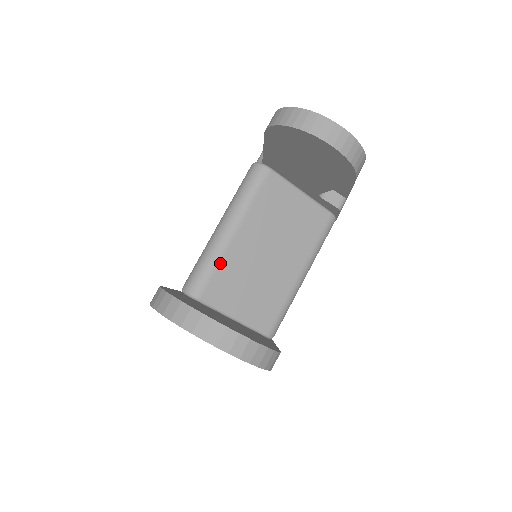
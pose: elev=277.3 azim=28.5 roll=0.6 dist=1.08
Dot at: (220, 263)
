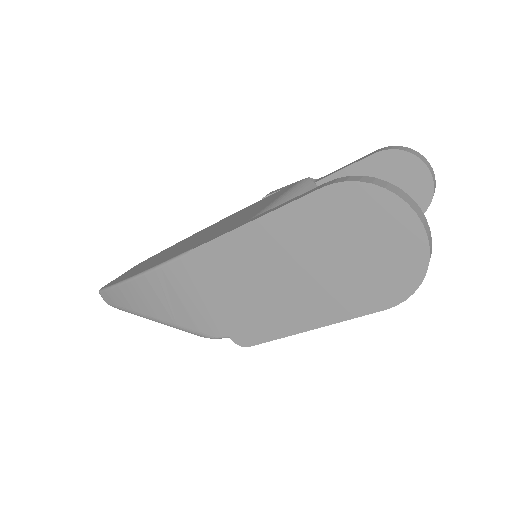
Dot at: occluded
